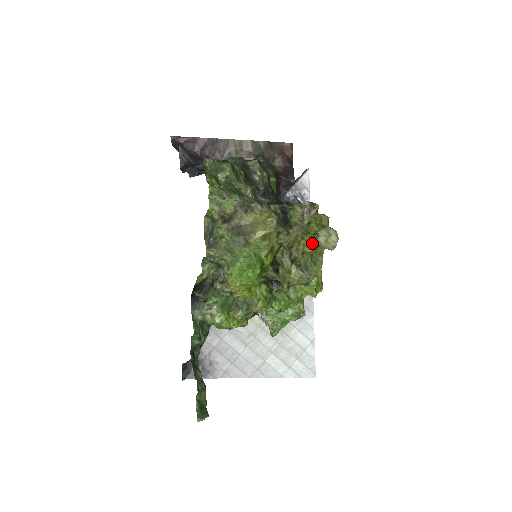
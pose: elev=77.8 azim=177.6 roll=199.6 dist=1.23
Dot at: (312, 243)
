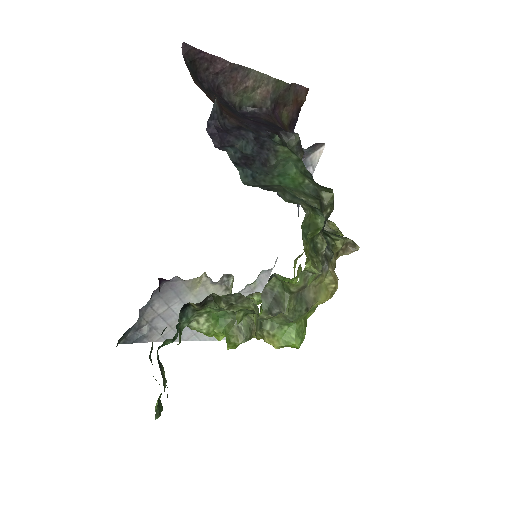
Dot at: occluded
